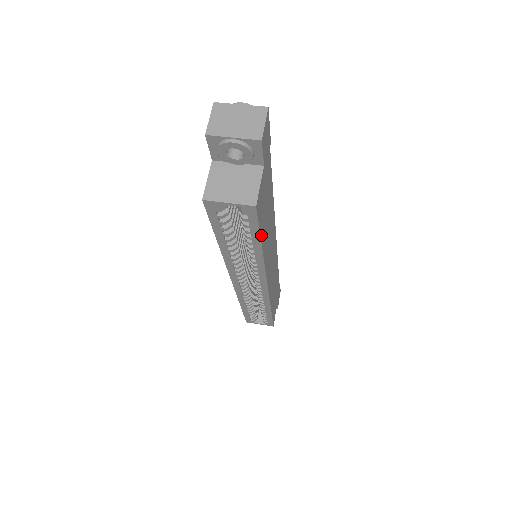
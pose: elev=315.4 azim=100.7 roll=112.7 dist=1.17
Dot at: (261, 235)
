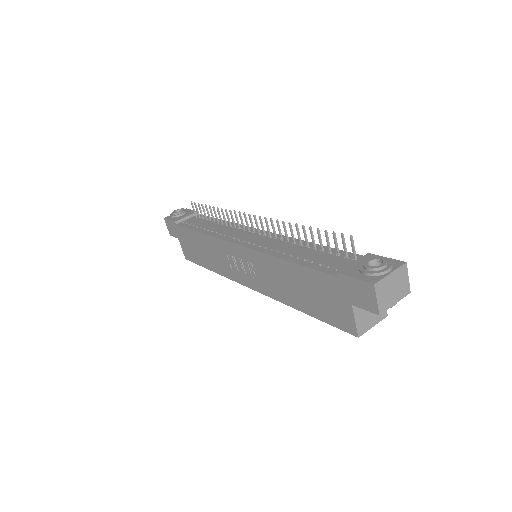
Dot at: occluded
